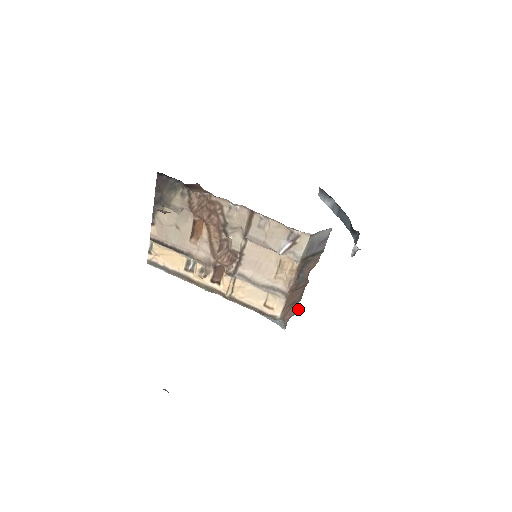
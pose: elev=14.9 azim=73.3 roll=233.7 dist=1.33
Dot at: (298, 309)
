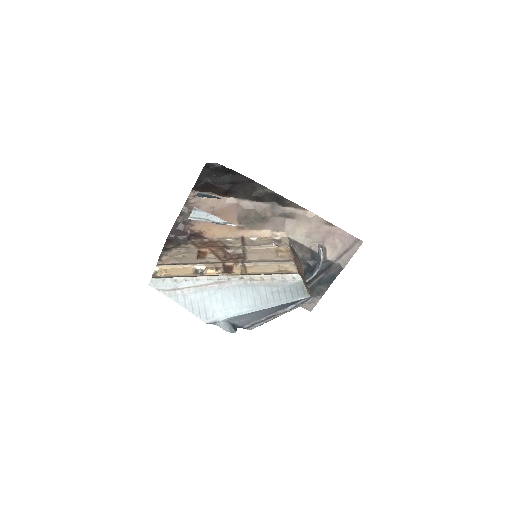
Dot at: (311, 293)
